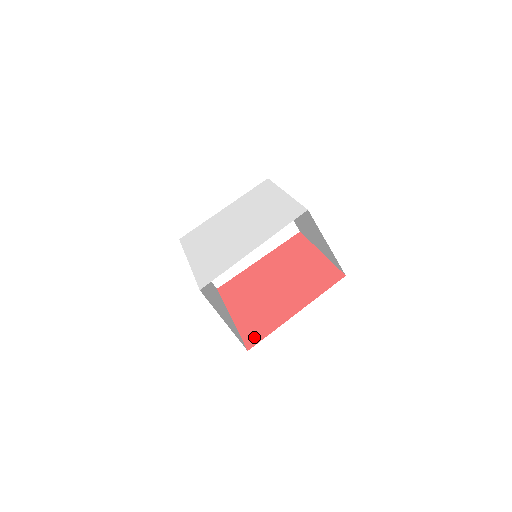
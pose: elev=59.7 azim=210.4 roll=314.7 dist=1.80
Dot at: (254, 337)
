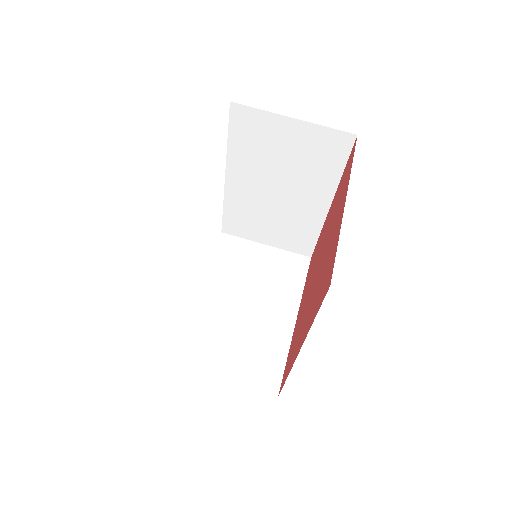
Dot at: (327, 279)
